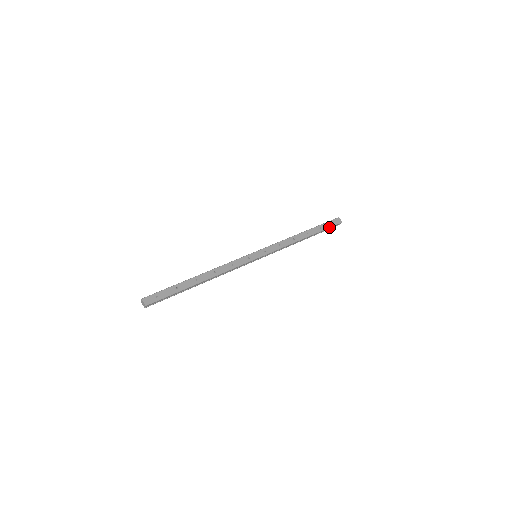
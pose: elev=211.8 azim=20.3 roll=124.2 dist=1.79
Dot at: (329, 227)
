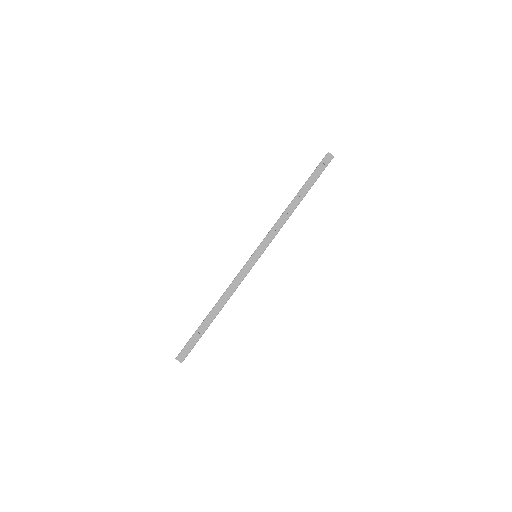
Dot at: (321, 173)
